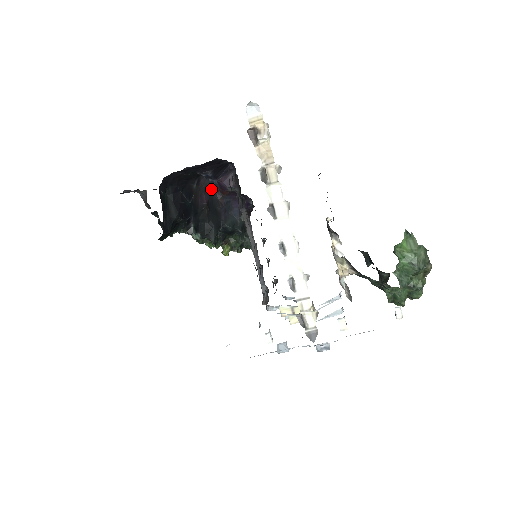
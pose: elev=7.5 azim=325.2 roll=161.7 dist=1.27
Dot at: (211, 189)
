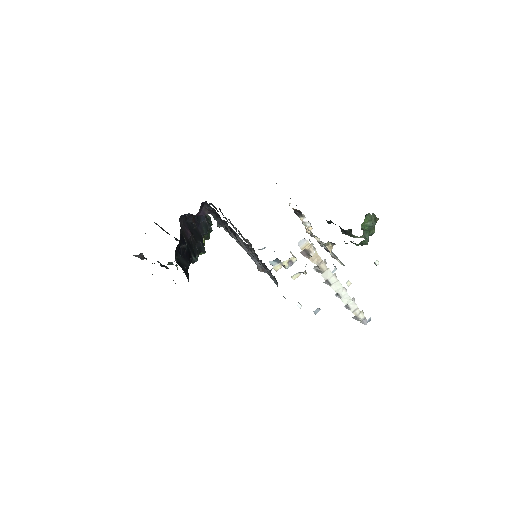
Dot at: (186, 219)
